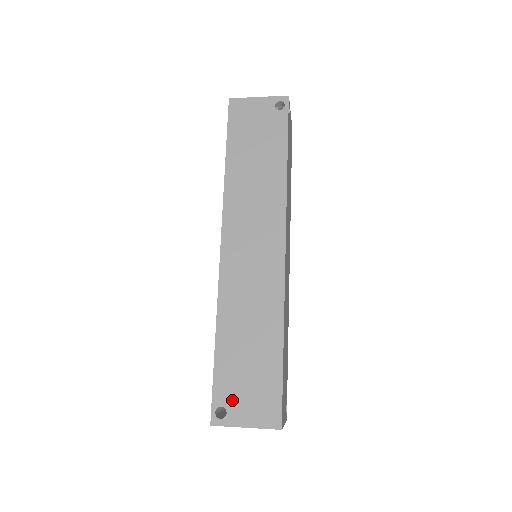
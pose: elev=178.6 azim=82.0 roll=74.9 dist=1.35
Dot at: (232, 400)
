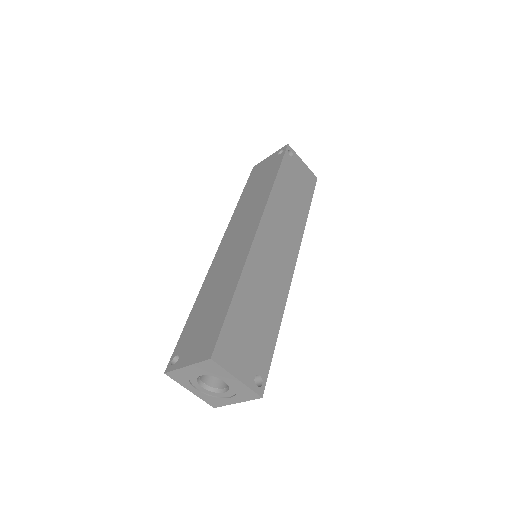
Dot at: (186, 347)
